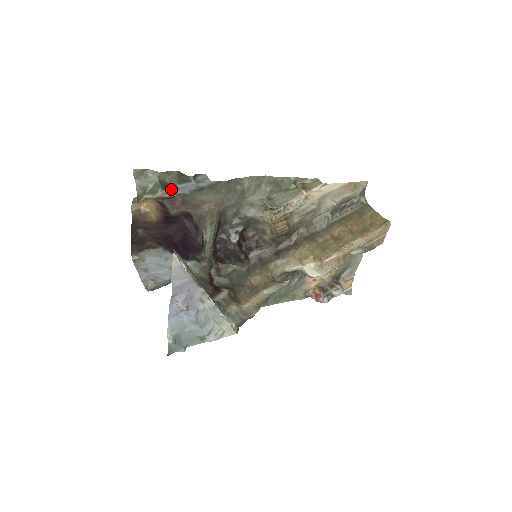
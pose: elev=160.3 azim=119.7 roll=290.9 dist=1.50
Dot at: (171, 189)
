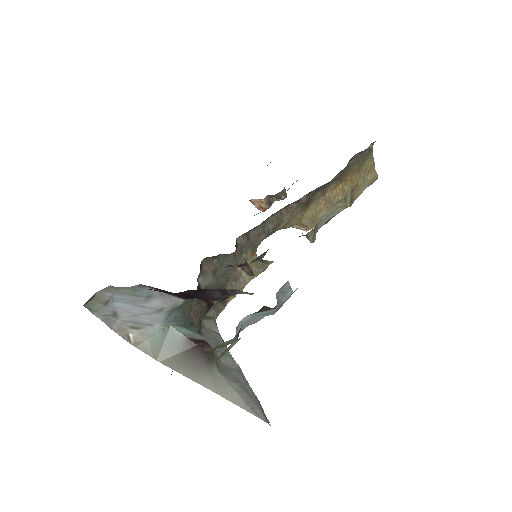
Dot at: (241, 323)
